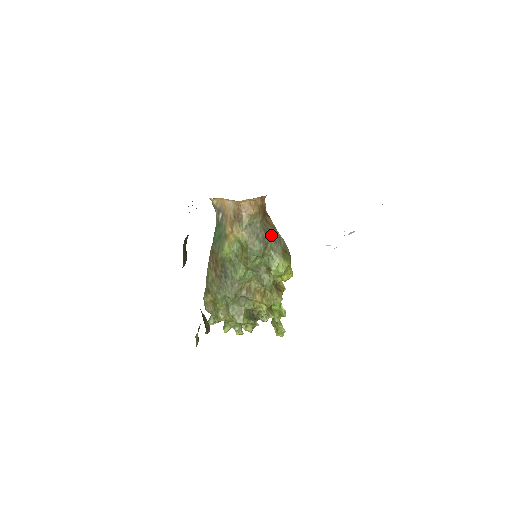
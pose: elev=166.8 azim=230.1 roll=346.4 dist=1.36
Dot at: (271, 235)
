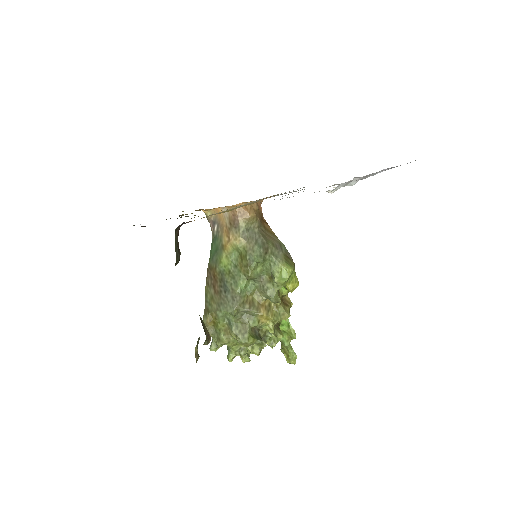
Dot at: (271, 241)
